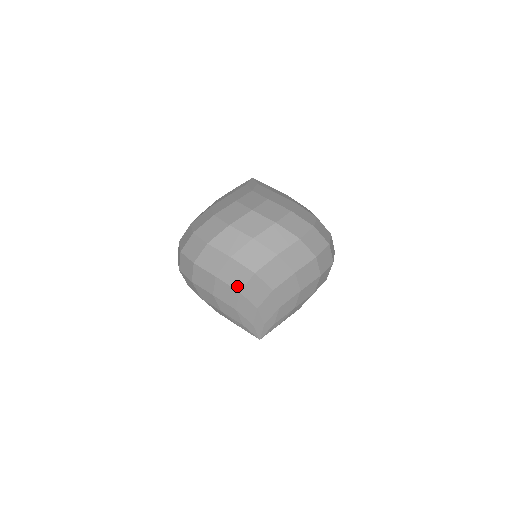
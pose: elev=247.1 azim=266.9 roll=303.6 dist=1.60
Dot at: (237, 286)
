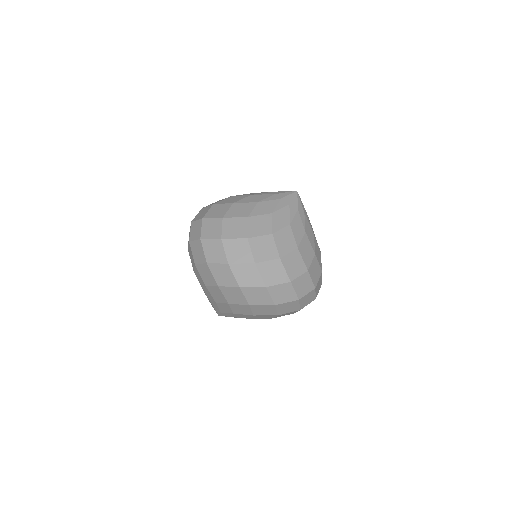
Dot at: (256, 313)
